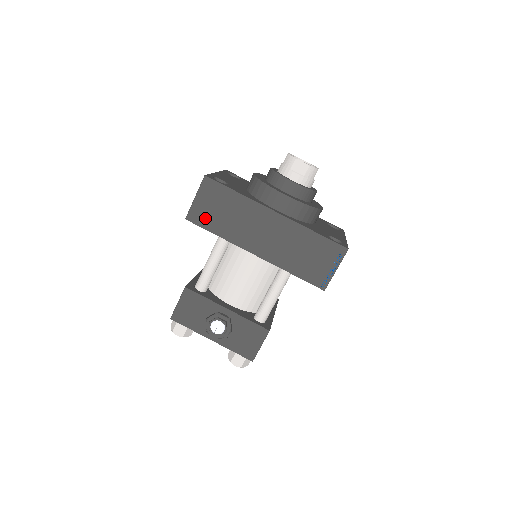
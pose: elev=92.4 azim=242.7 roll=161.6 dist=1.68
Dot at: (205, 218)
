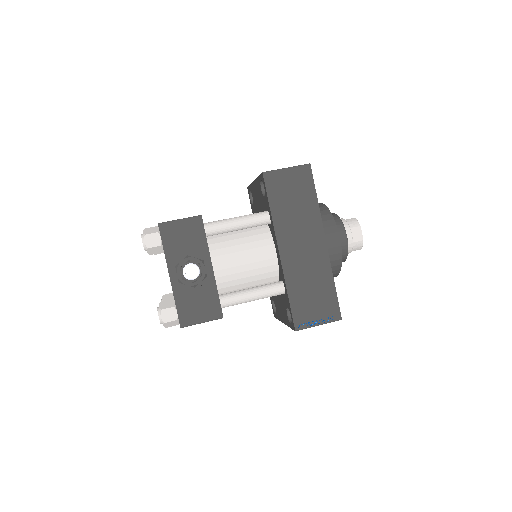
Dot at: (277, 188)
